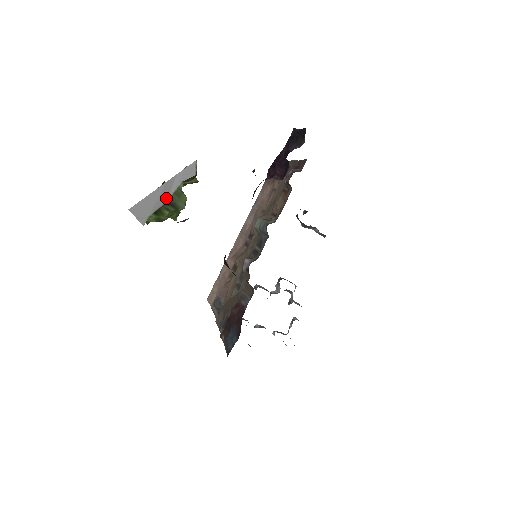
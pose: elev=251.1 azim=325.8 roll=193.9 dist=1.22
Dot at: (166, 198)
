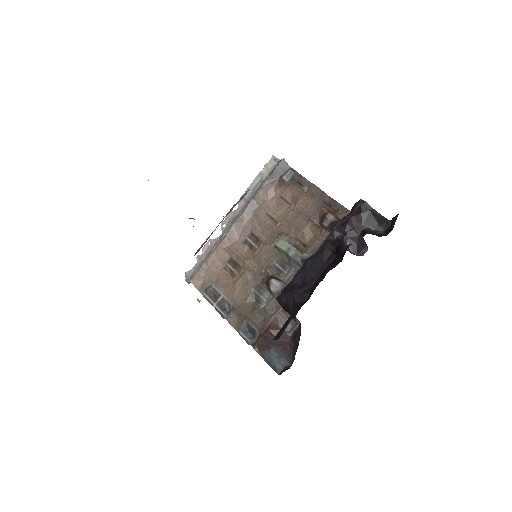
Dot at: occluded
